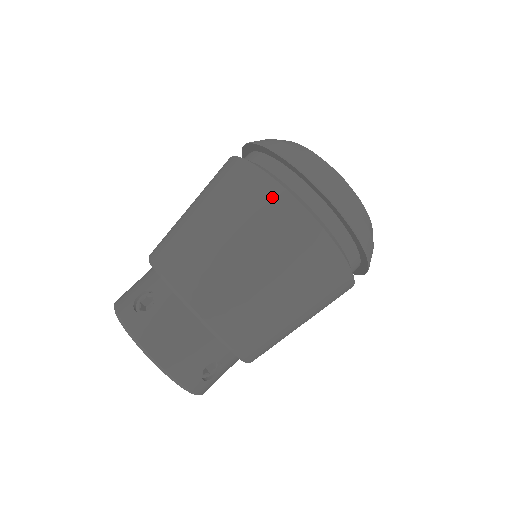
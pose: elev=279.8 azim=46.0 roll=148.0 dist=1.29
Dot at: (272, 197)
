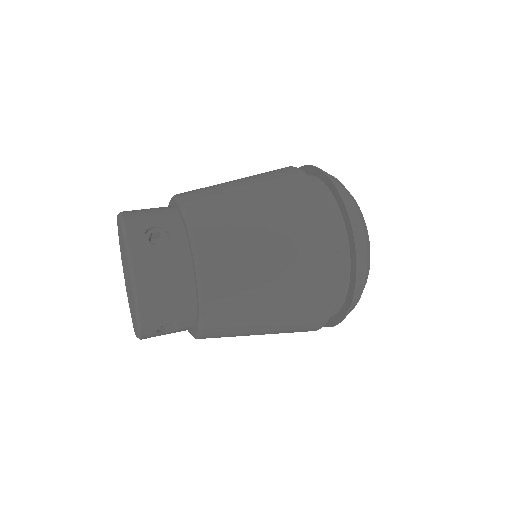
Dot at: occluded
